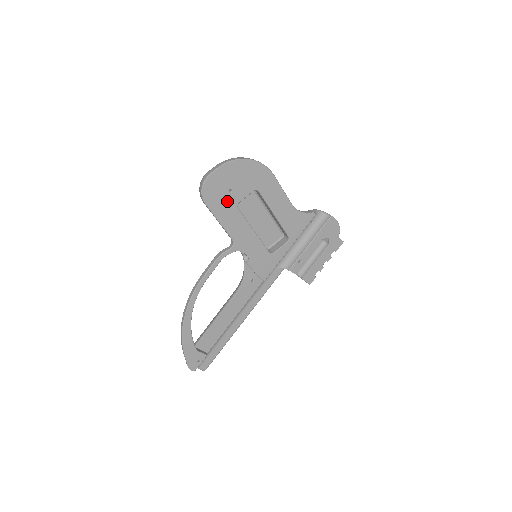
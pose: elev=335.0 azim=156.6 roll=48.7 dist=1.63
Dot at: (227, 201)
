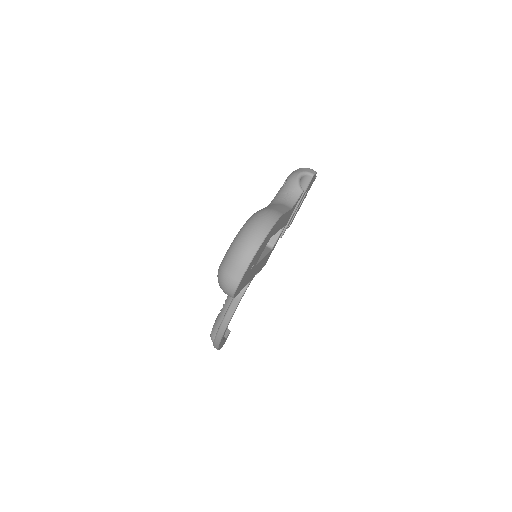
Dot at: (249, 274)
